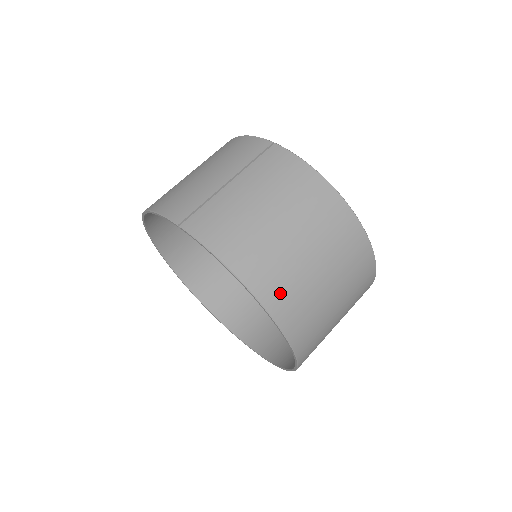
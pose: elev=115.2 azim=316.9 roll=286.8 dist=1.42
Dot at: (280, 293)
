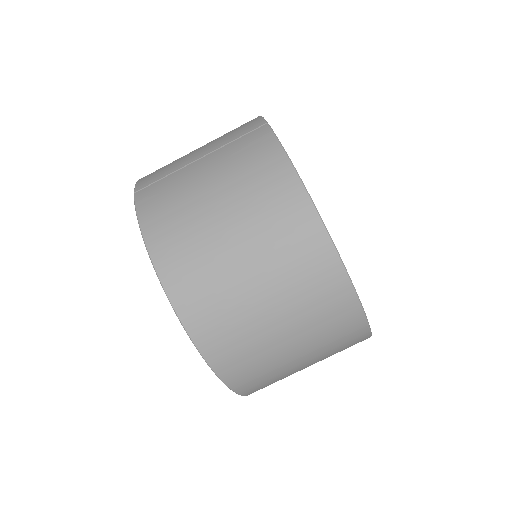
Dot at: (192, 289)
